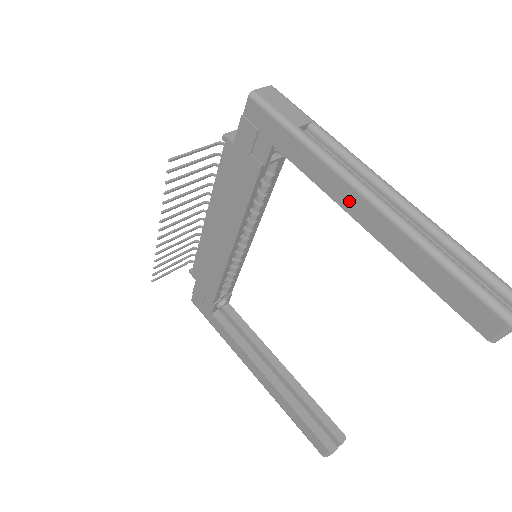
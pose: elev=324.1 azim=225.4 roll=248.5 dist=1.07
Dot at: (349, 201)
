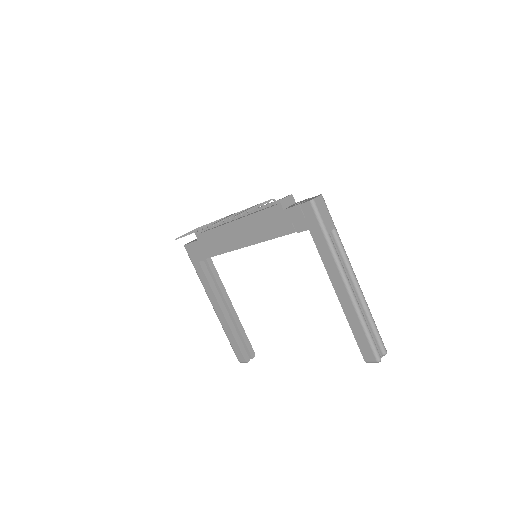
Dot at: (336, 280)
